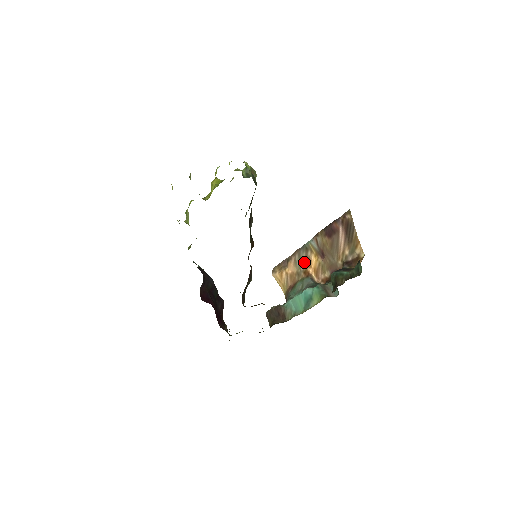
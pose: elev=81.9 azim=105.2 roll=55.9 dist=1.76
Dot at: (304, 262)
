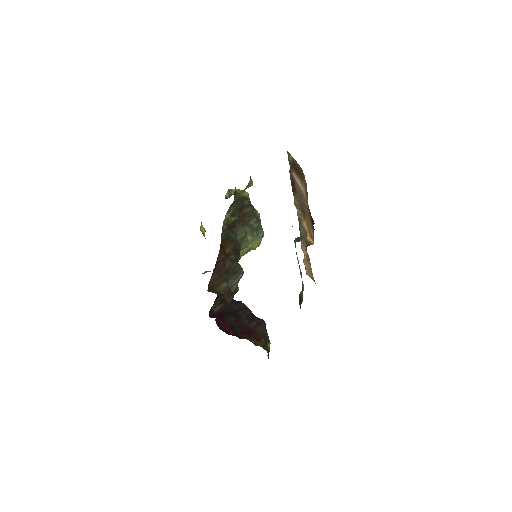
Dot at: occluded
